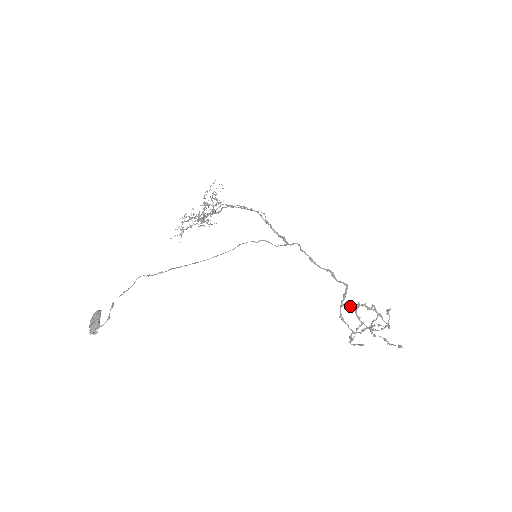
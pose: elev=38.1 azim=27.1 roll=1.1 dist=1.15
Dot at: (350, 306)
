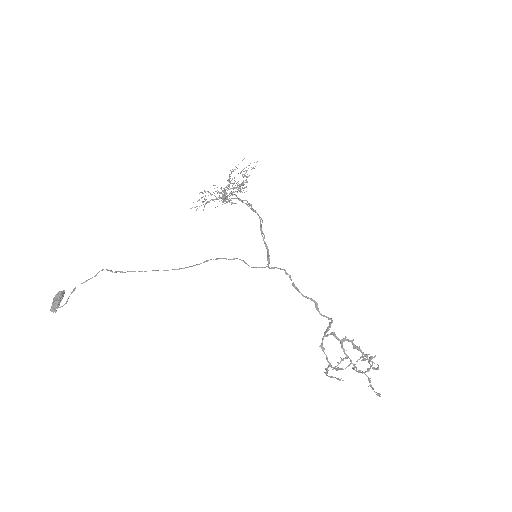
Dot at: (336, 338)
